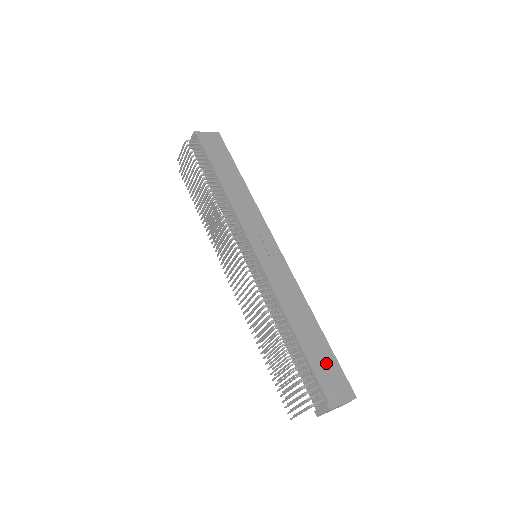
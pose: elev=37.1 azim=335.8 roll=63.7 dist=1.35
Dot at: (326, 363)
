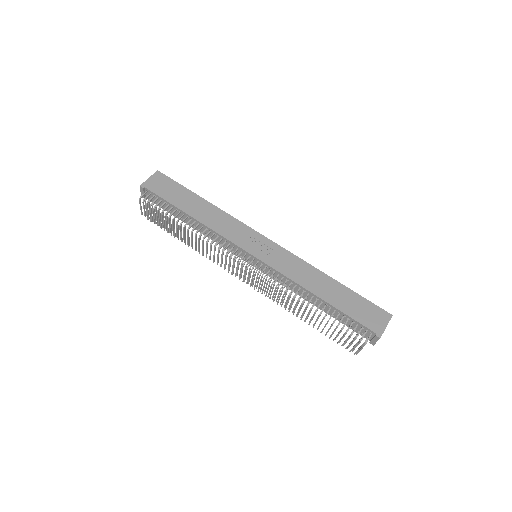
Dot at: (357, 306)
